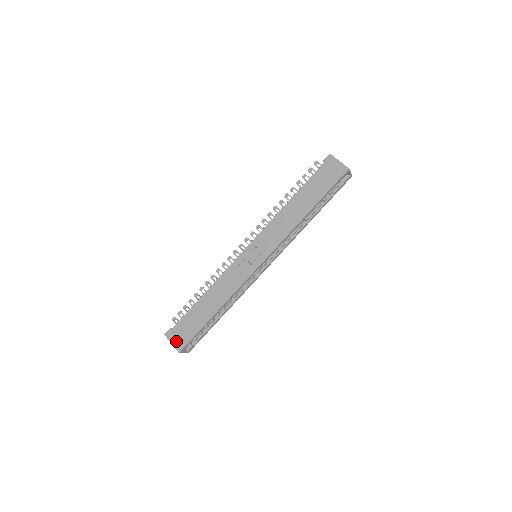
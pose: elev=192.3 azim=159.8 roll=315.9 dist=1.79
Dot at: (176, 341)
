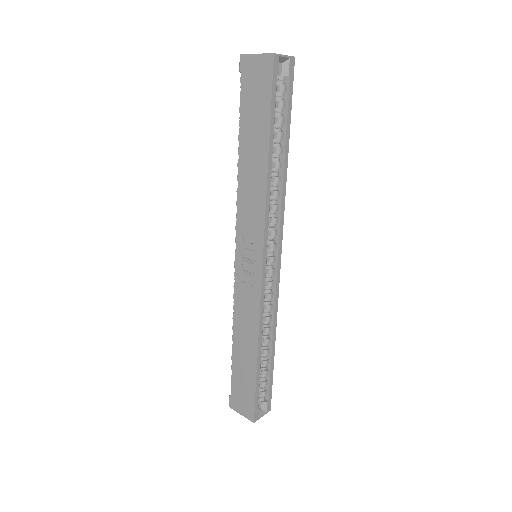
Dot at: (243, 410)
